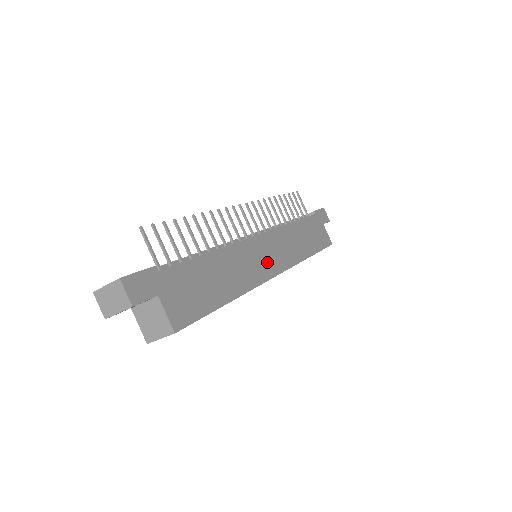
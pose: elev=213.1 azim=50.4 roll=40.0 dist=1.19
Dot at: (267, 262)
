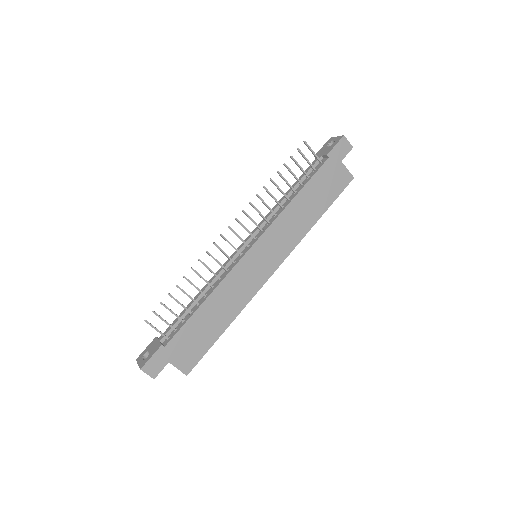
Dot at: (262, 268)
